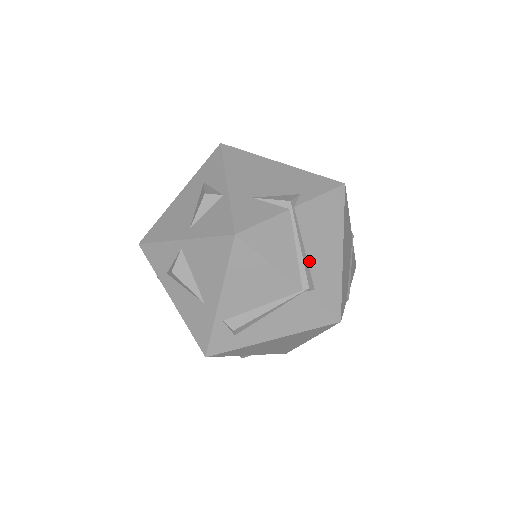
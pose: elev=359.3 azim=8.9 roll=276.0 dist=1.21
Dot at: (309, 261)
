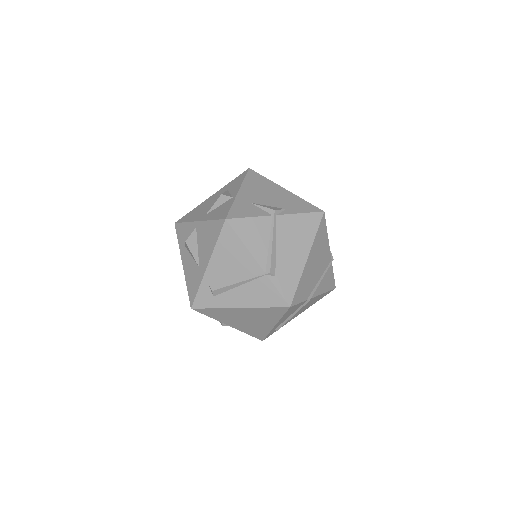
Dot at: (277, 255)
